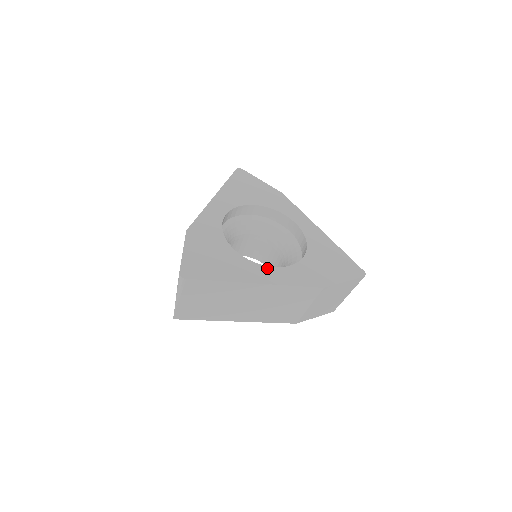
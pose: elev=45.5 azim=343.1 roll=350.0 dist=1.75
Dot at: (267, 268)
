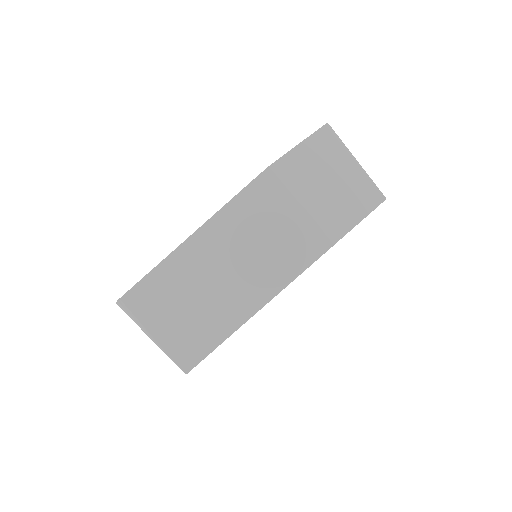
Dot at: occluded
